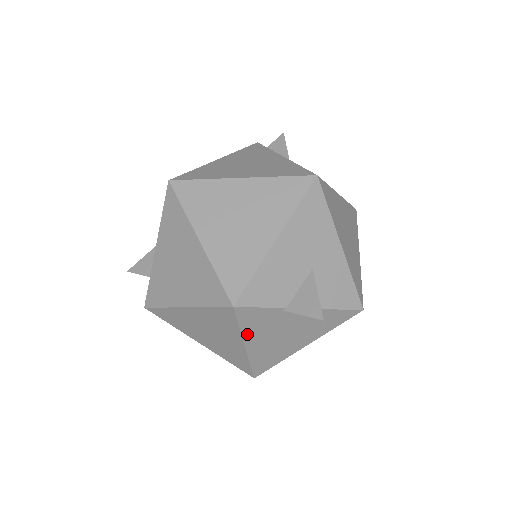
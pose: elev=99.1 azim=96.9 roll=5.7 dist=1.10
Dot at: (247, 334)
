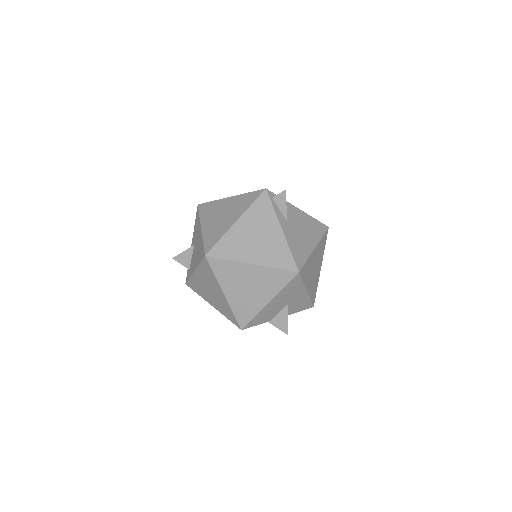
Dot at: occluded
